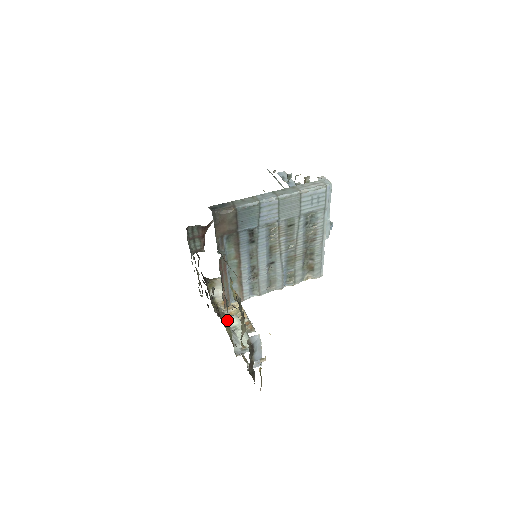
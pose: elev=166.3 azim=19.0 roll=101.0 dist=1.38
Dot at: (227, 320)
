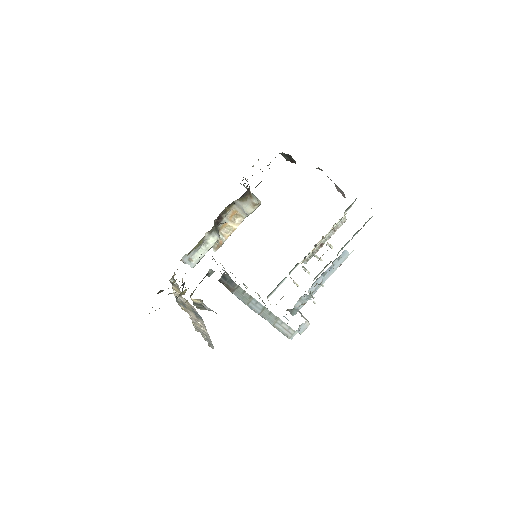
Dot at: (210, 235)
